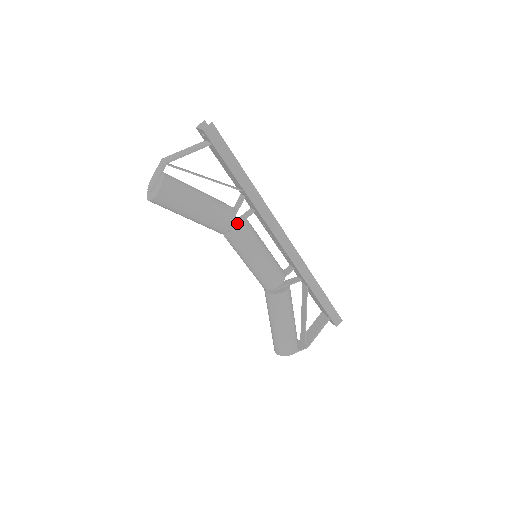
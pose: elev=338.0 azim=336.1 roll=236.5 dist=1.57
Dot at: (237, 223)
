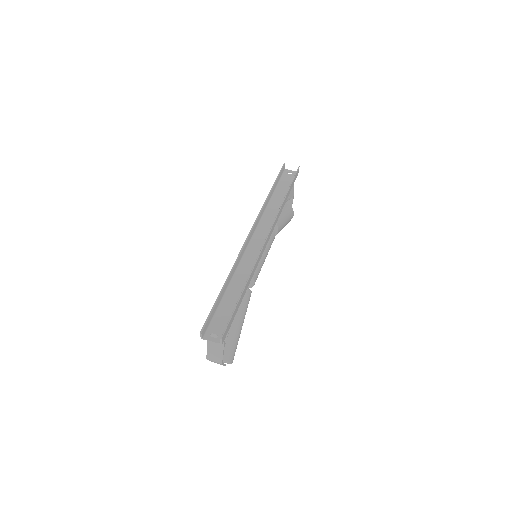
Dot at: occluded
